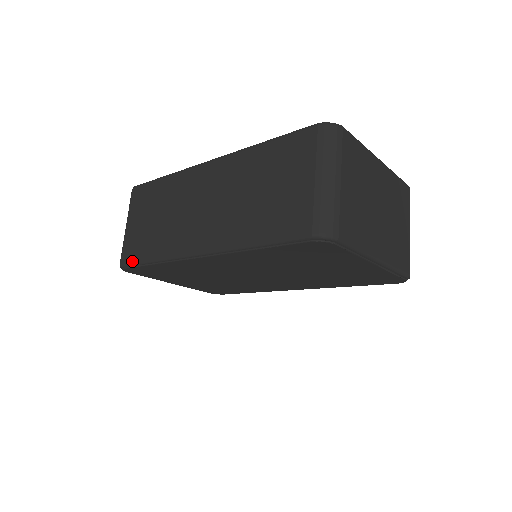
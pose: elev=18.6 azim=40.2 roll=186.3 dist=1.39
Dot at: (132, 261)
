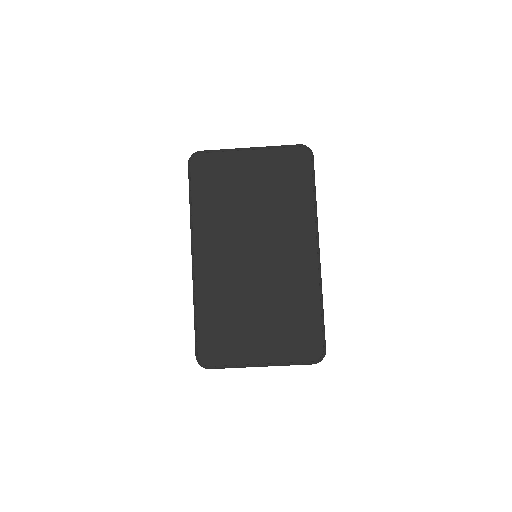
Dot at: (195, 340)
